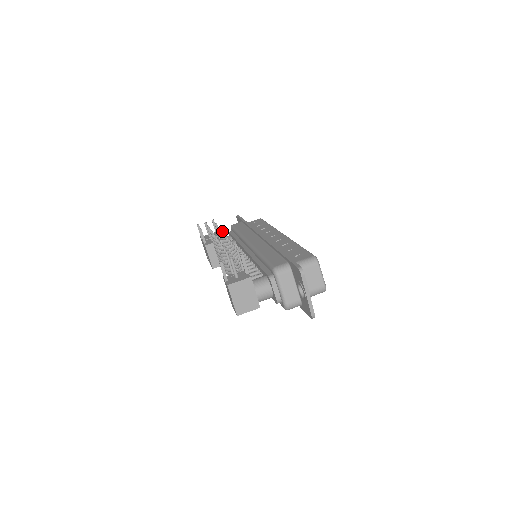
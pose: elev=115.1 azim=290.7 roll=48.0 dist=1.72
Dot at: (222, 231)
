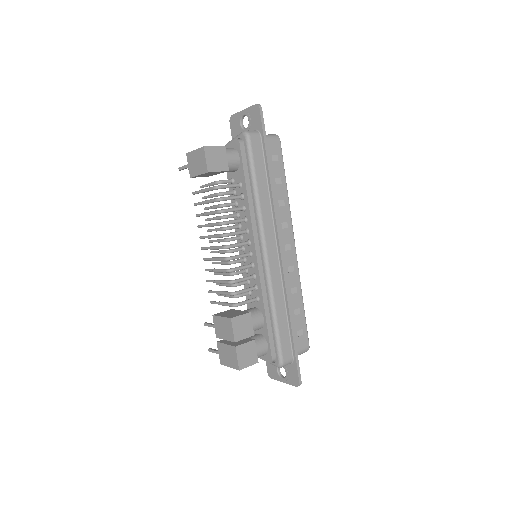
Dot at: (214, 273)
